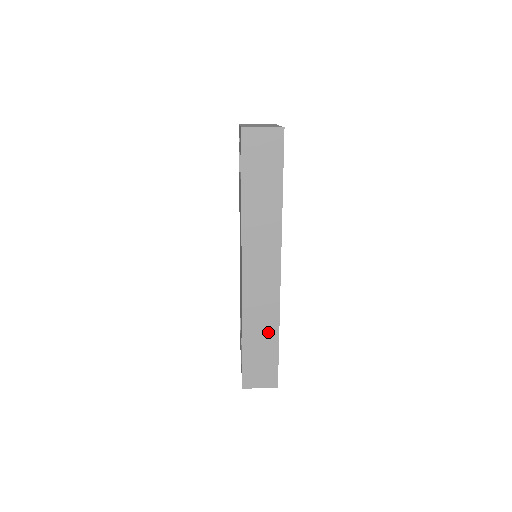
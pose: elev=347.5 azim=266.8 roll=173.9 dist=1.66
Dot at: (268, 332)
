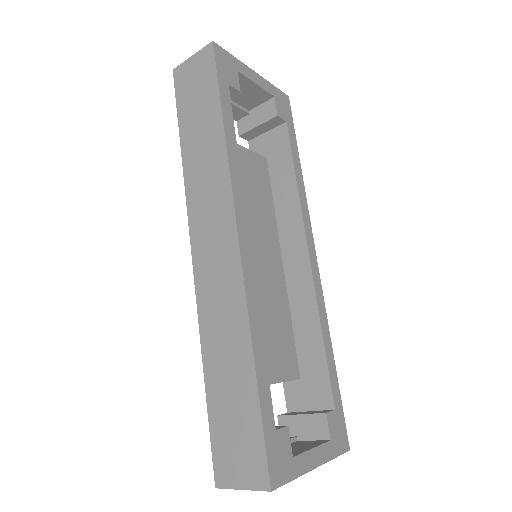
Dot at: (237, 358)
